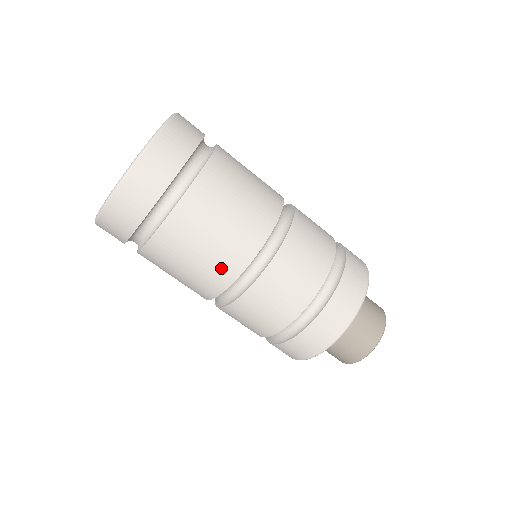
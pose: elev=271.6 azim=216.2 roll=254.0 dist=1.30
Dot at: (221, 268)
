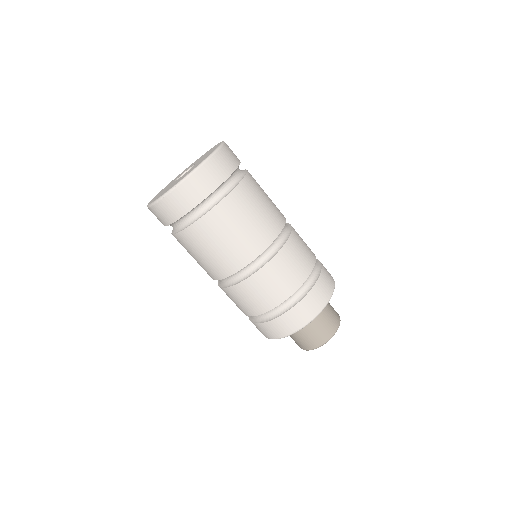
Dot at: (250, 245)
